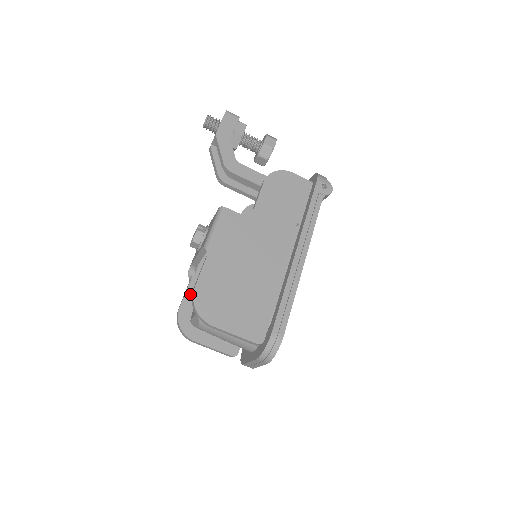
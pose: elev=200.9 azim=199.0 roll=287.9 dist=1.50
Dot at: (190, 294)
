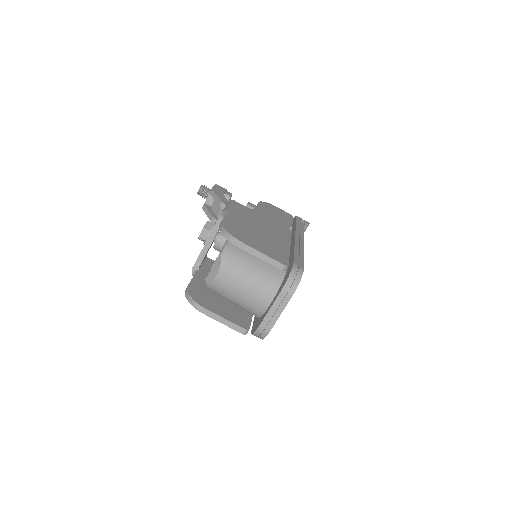
Dot at: (196, 280)
